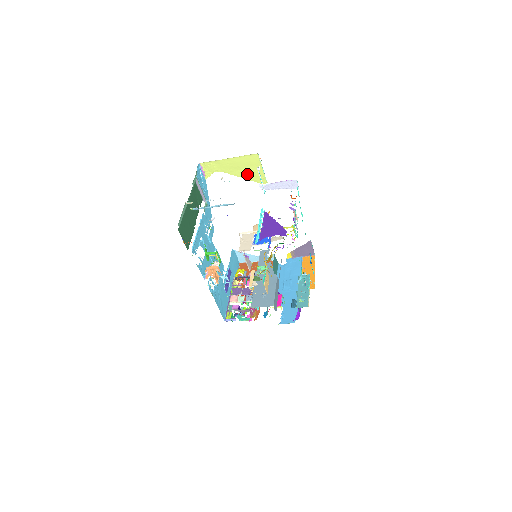
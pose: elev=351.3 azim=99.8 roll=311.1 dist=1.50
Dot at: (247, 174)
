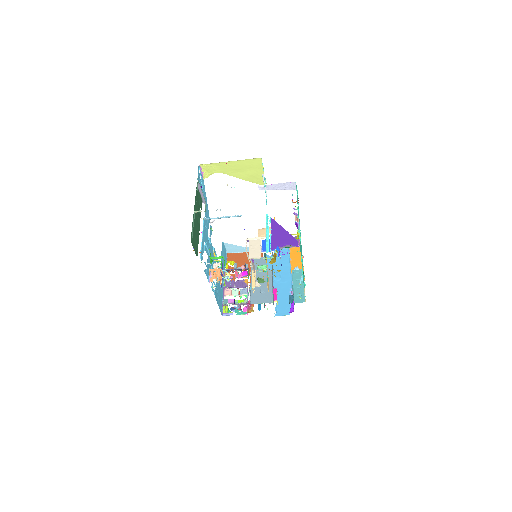
Dot at: (247, 176)
